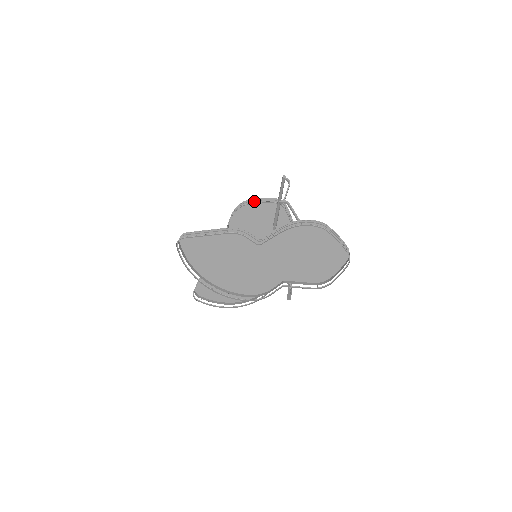
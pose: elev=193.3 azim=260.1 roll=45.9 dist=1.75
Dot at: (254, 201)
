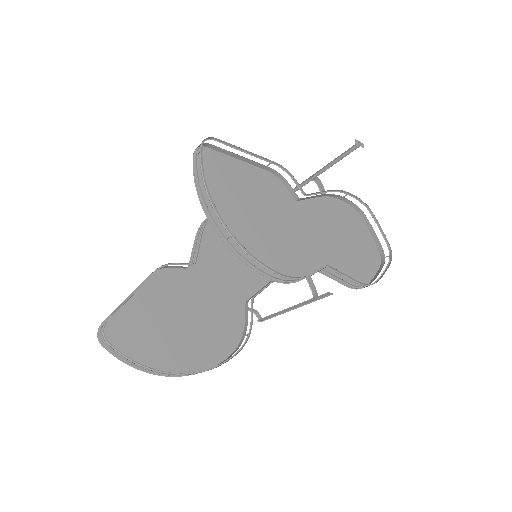
Dot at: occluded
